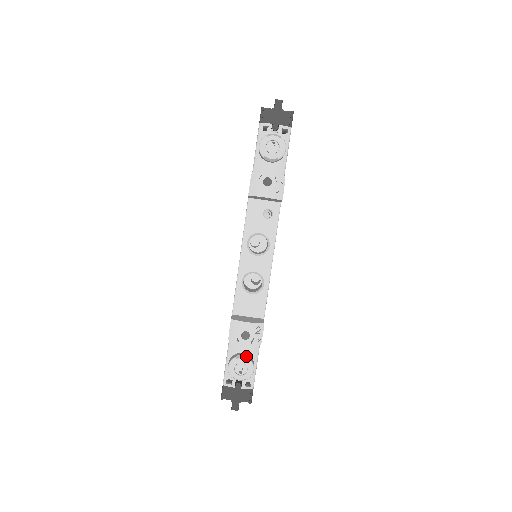
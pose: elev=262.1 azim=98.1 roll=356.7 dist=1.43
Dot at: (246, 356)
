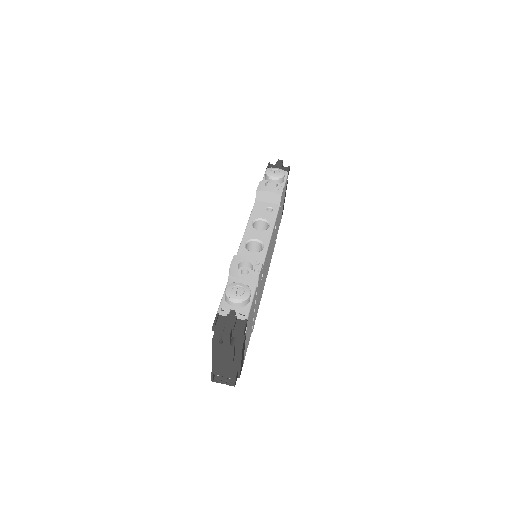
Dot at: (244, 285)
